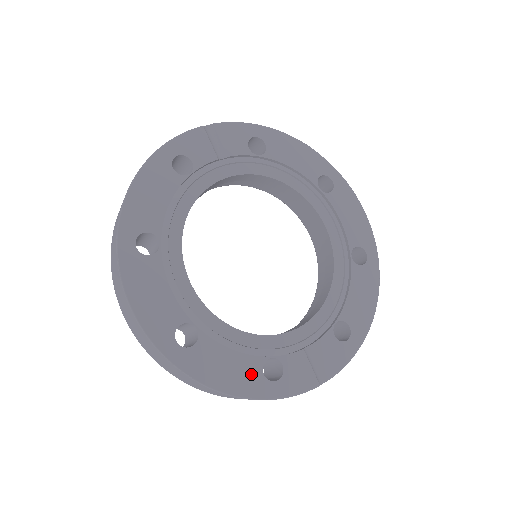
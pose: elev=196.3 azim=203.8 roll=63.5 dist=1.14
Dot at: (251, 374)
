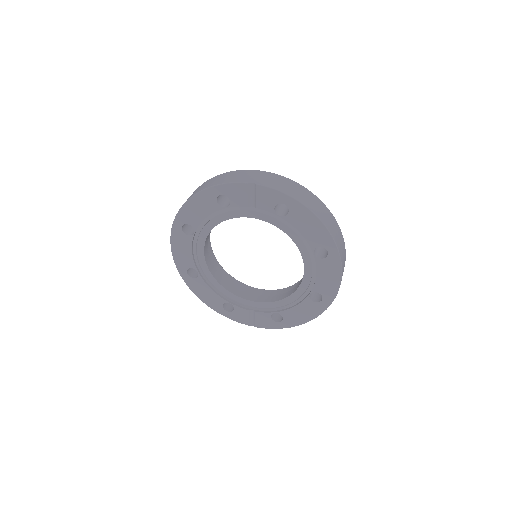
Dot at: (216, 302)
